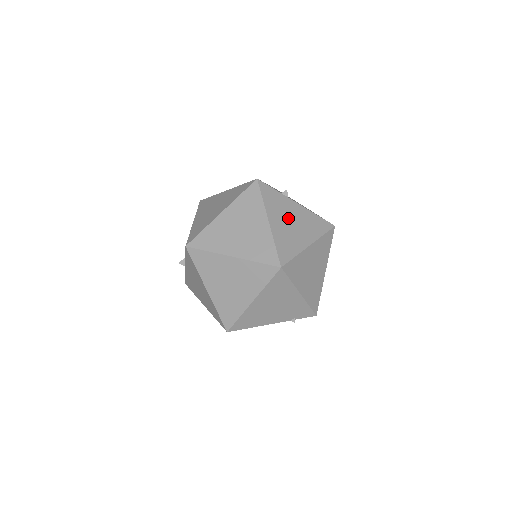
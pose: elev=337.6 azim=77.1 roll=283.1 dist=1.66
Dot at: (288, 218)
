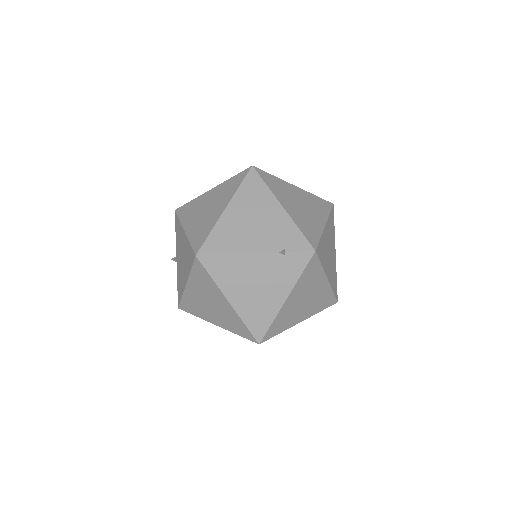
Dot at: occluded
